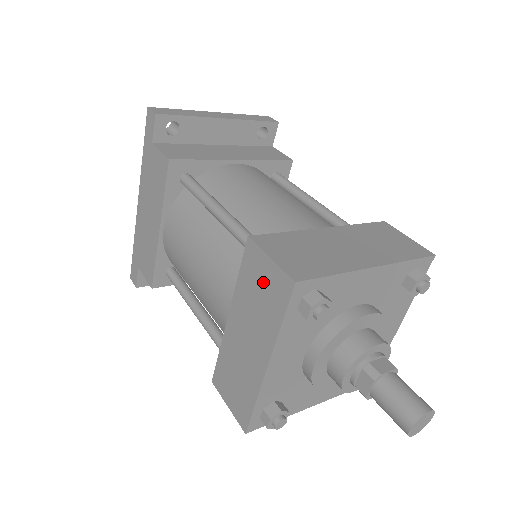
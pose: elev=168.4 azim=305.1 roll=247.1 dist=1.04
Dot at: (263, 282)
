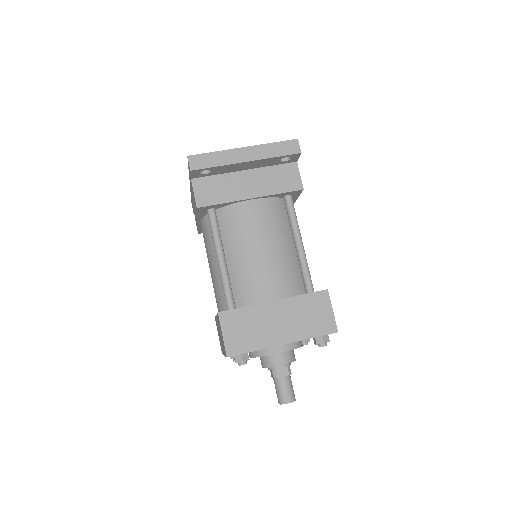
Dot at: (221, 335)
